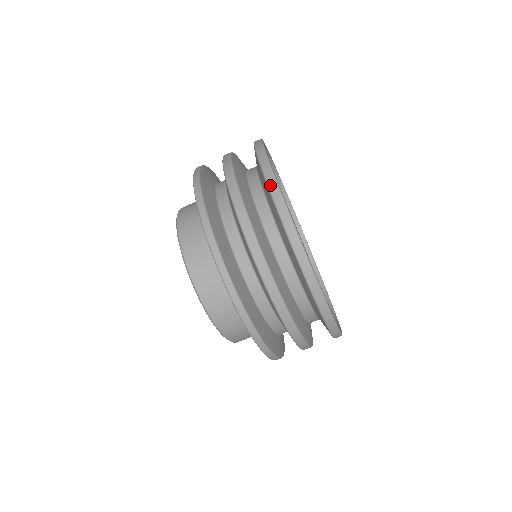
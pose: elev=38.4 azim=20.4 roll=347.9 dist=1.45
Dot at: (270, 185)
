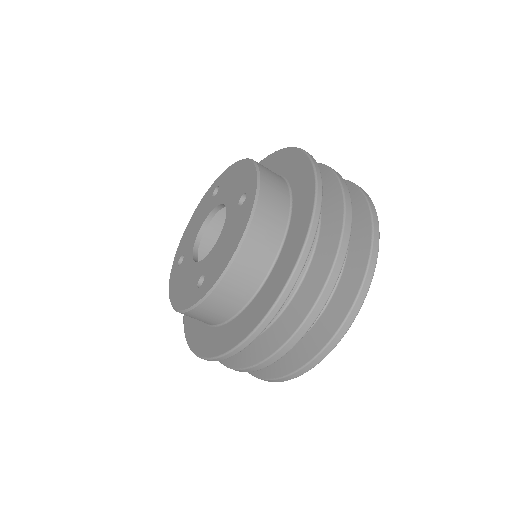
Dot at: (374, 244)
